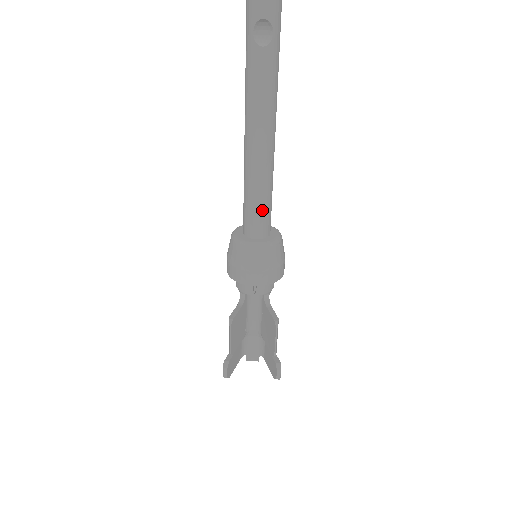
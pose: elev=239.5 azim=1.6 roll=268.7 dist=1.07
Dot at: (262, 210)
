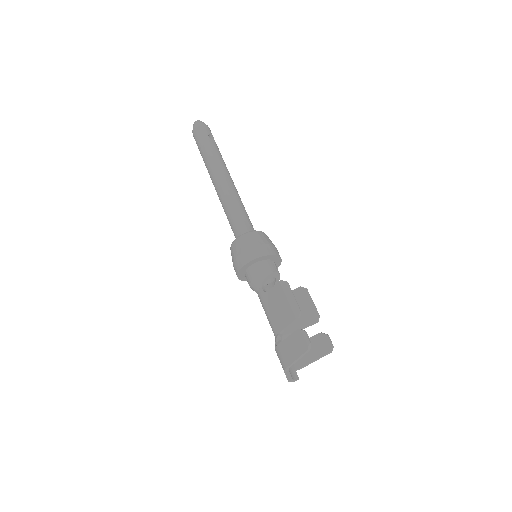
Dot at: occluded
